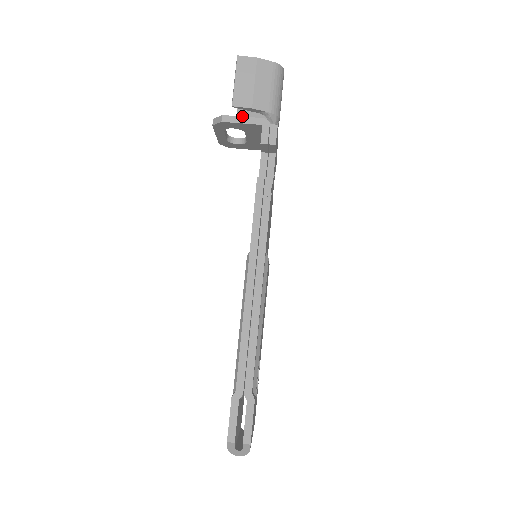
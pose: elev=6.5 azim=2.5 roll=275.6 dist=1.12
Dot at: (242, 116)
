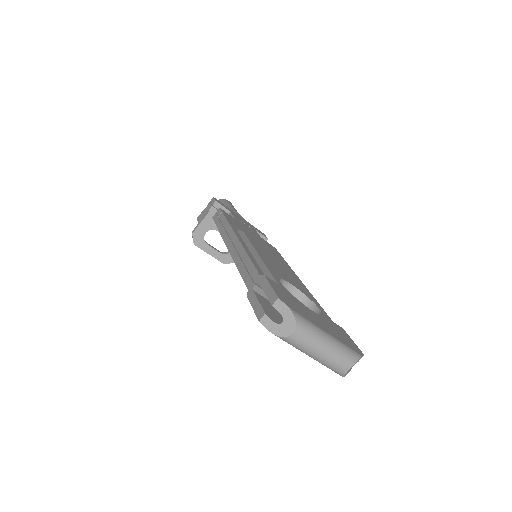
Dot at: occluded
